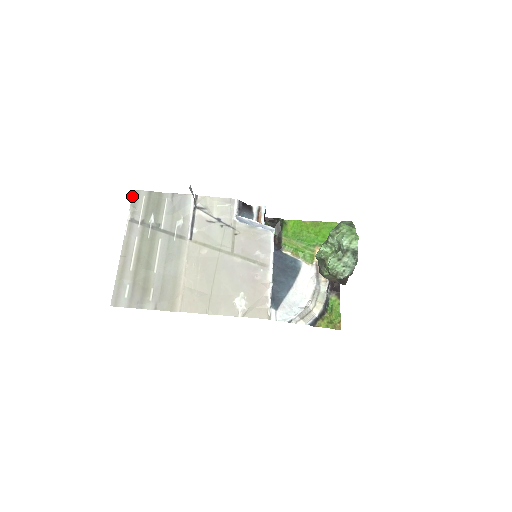
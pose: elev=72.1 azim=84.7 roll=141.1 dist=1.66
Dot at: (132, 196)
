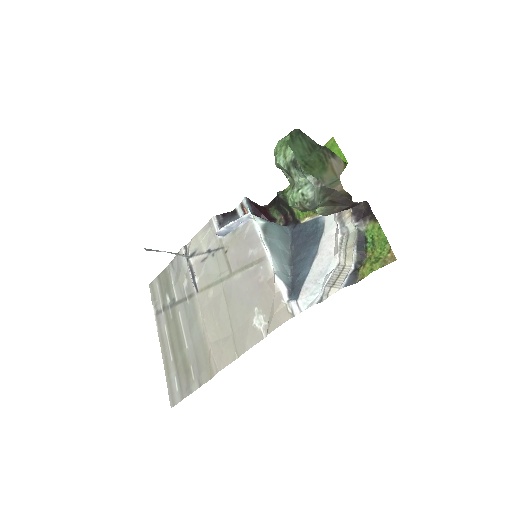
Dot at: (150, 291)
